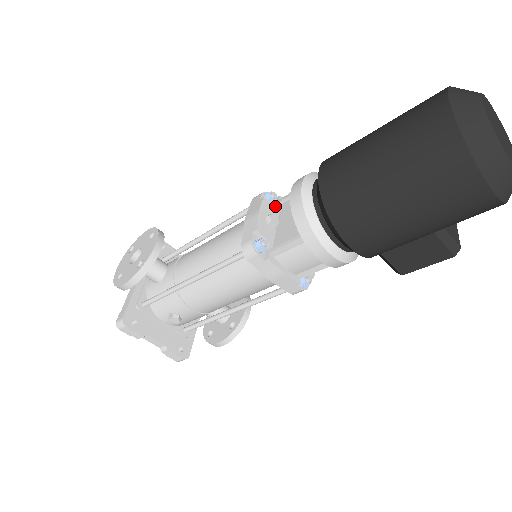
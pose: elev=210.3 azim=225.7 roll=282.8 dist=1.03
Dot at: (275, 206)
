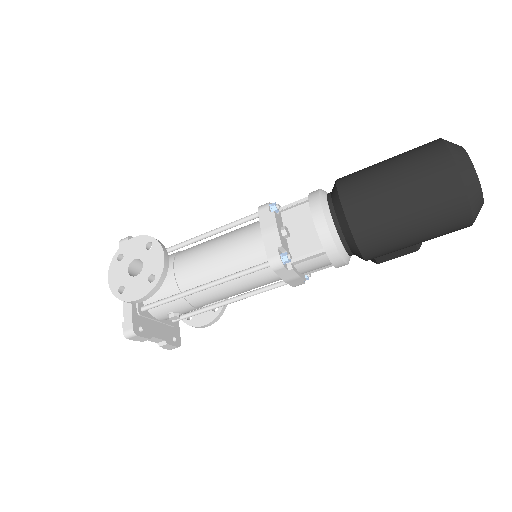
Dot at: (279, 216)
